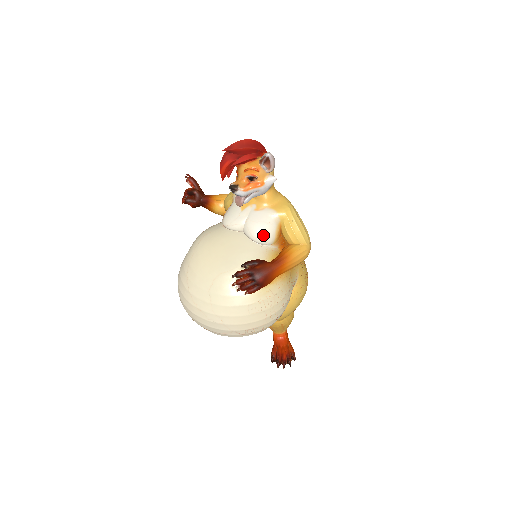
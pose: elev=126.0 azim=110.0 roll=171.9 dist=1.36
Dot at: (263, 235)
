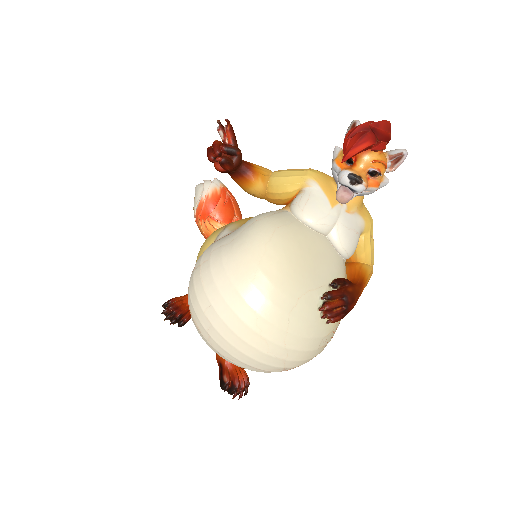
Dot at: (351, 247)
